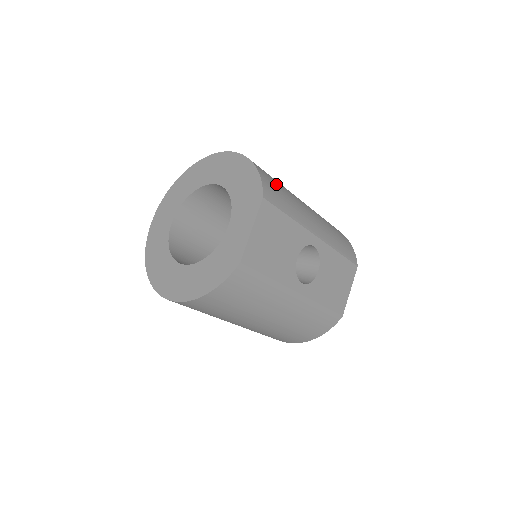
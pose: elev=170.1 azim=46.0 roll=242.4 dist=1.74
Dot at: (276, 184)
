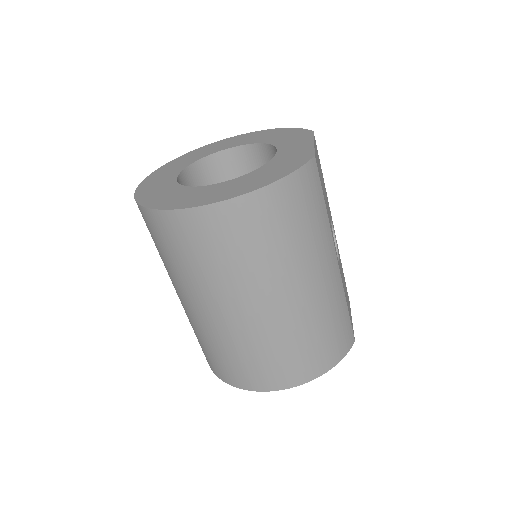
Dot at: occluded
